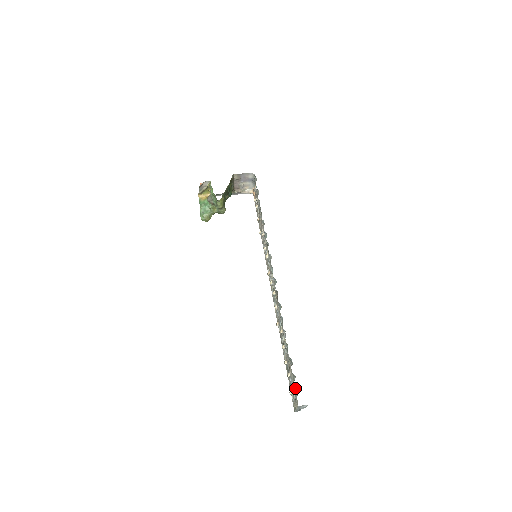
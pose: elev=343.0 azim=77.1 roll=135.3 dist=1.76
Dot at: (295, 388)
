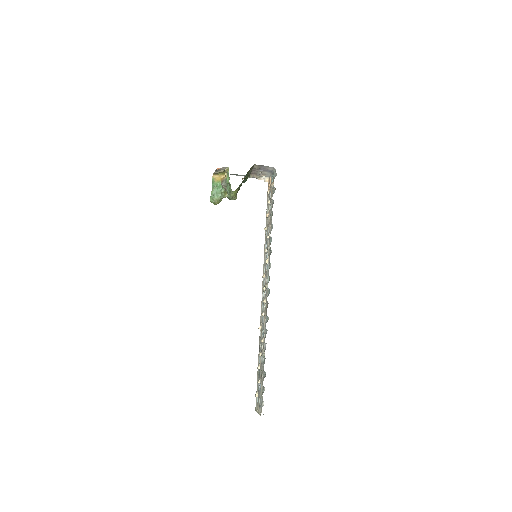
Dot at: (262, 399)
